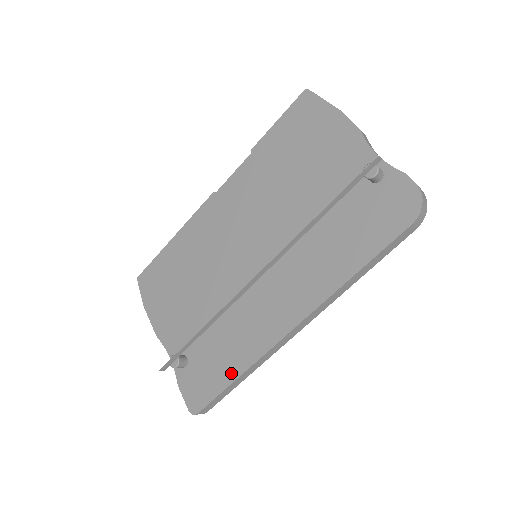
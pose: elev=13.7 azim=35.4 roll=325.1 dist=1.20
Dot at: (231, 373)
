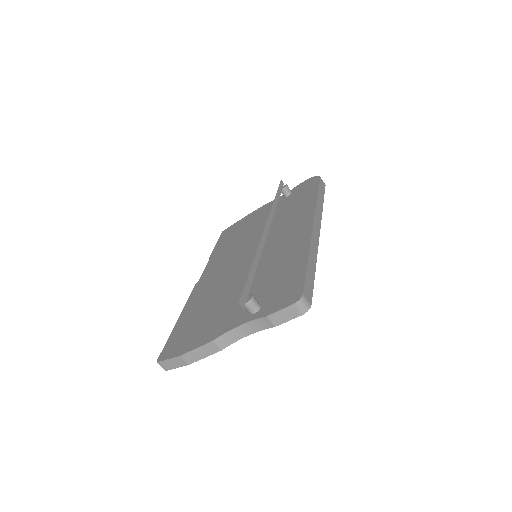
Dot at: (301, 263)
